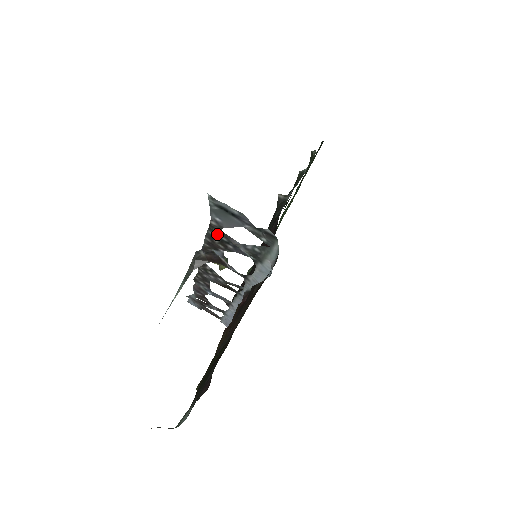
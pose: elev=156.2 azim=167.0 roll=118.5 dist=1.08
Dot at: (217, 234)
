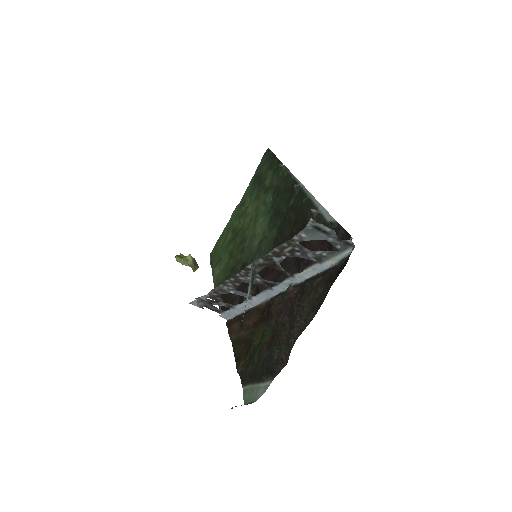
Dot at: (292, 246)
